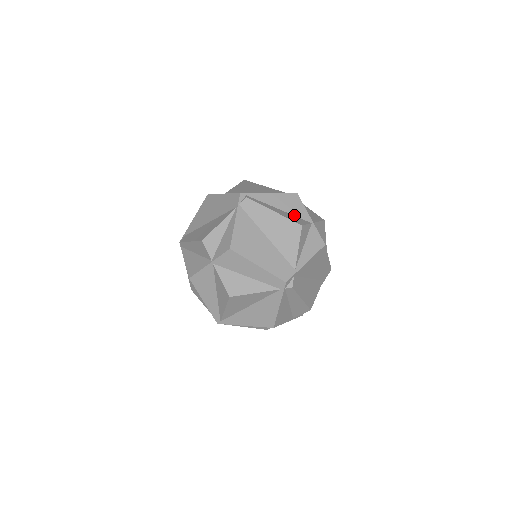
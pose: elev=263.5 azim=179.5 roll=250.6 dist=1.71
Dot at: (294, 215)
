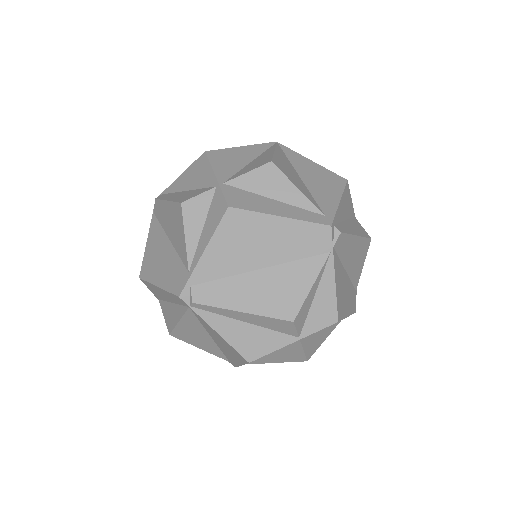
Dot at: (350, 218)
